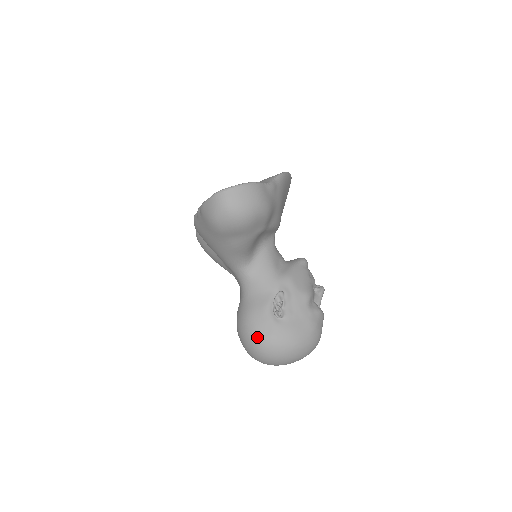
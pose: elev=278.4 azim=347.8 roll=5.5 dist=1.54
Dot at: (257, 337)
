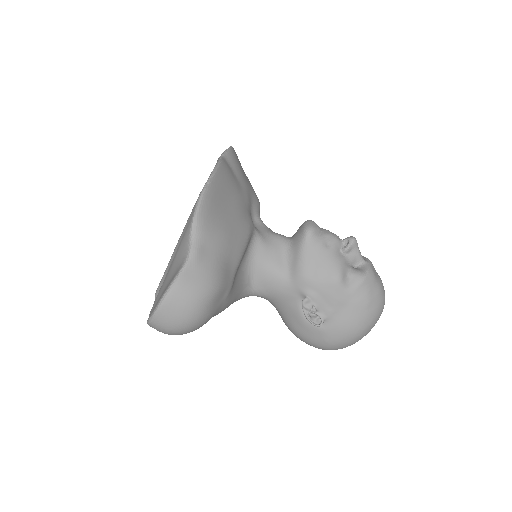
Dot at: (314, 345)
